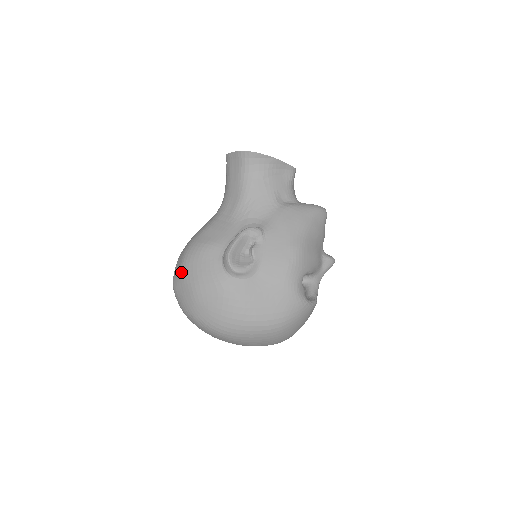
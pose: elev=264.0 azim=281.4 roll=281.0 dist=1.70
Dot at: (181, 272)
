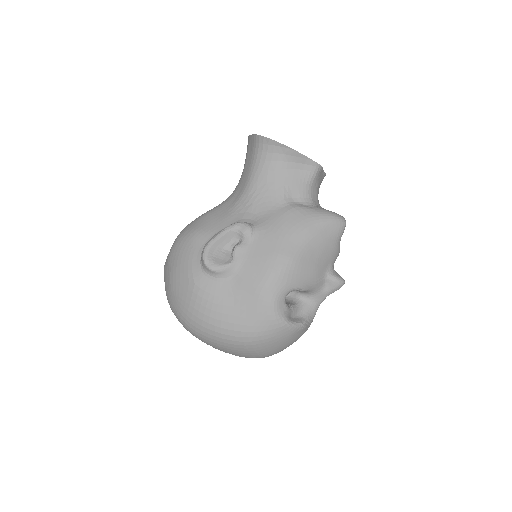
Dot at: (168, 254)
